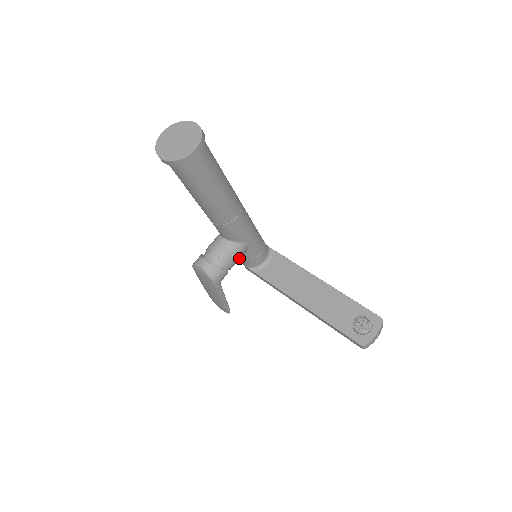
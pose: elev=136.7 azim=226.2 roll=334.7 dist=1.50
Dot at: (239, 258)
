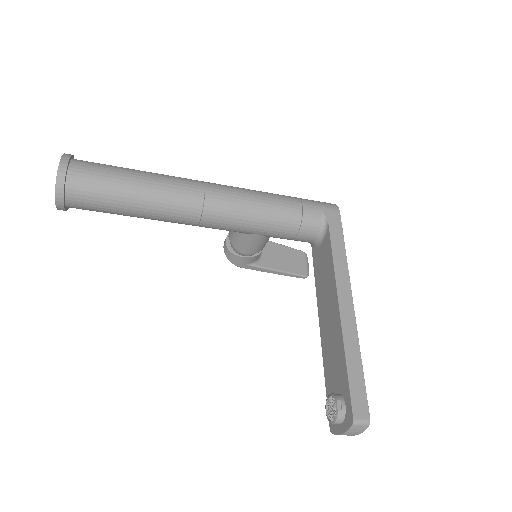
Dot at: (260, 244)
